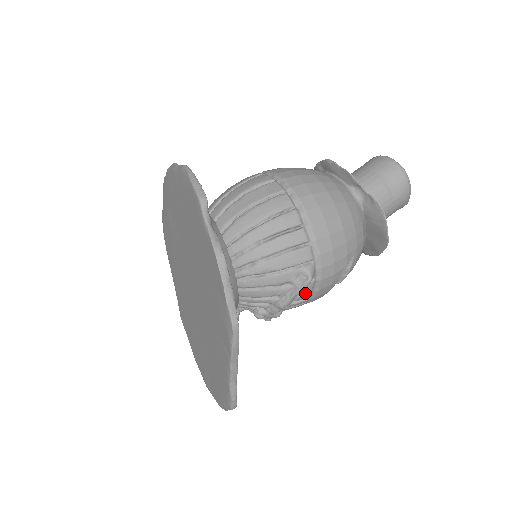
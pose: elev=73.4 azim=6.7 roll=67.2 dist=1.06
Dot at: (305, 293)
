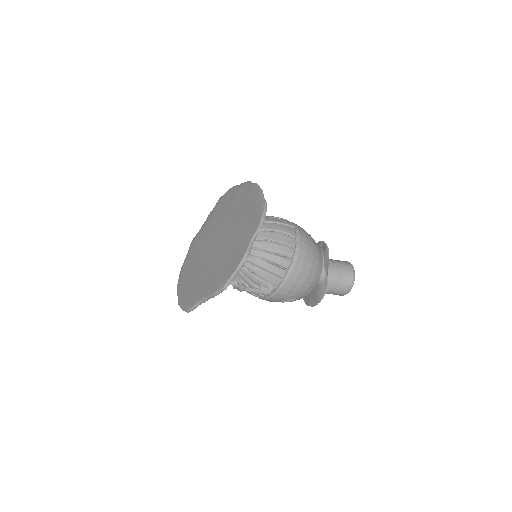
Dot at: (261, 295)
